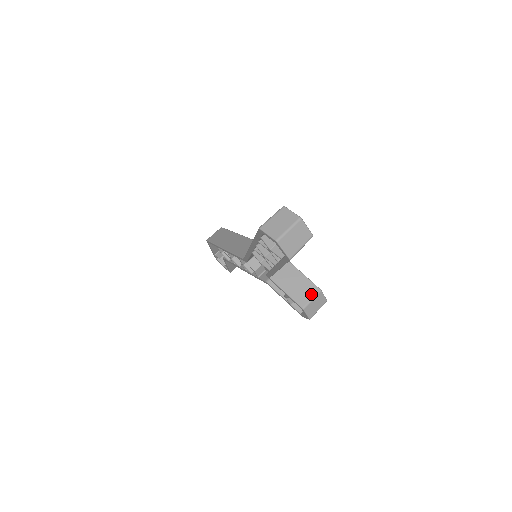
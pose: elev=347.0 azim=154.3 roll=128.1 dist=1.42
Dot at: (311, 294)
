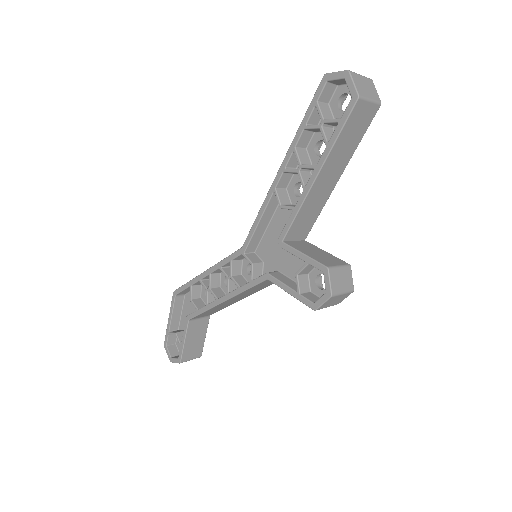
Dot at: (338, 263)
